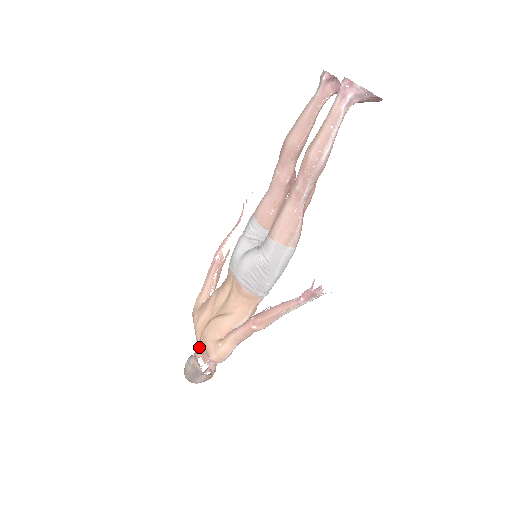
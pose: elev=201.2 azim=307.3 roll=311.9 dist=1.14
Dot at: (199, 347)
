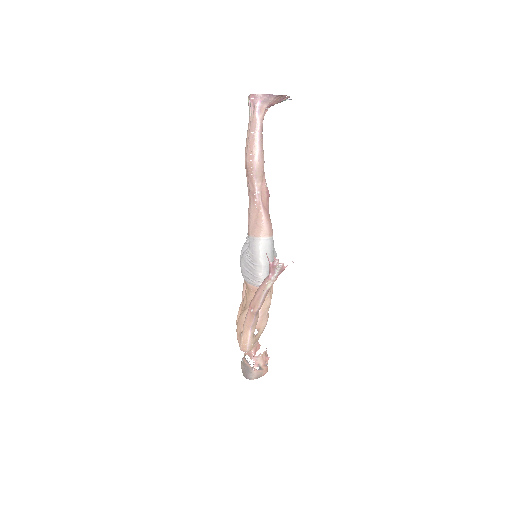
Dot at: occluded
